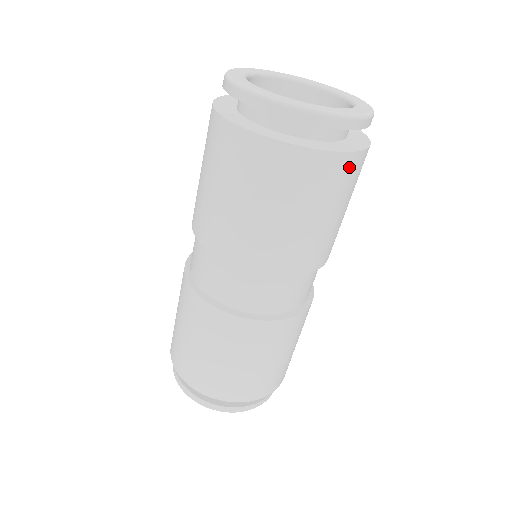
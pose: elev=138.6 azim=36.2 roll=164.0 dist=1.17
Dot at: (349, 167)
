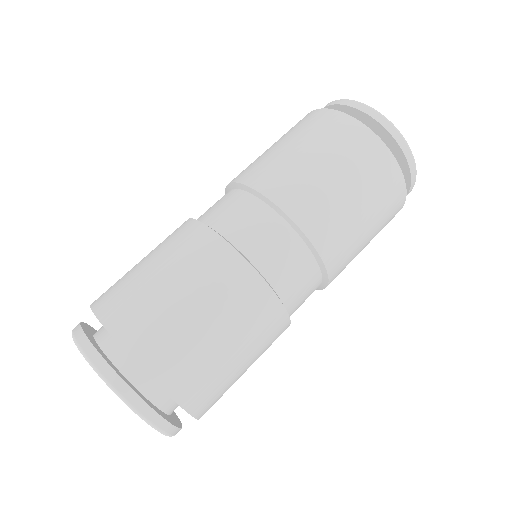
Dot at: (396, 191)
